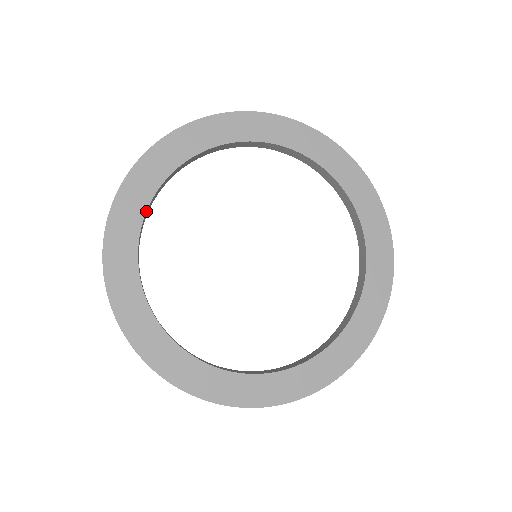
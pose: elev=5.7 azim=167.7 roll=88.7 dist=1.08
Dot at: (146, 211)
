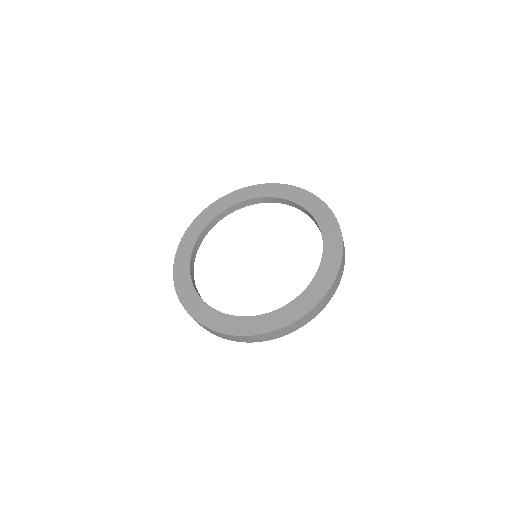
Dot at: (190, 265)
